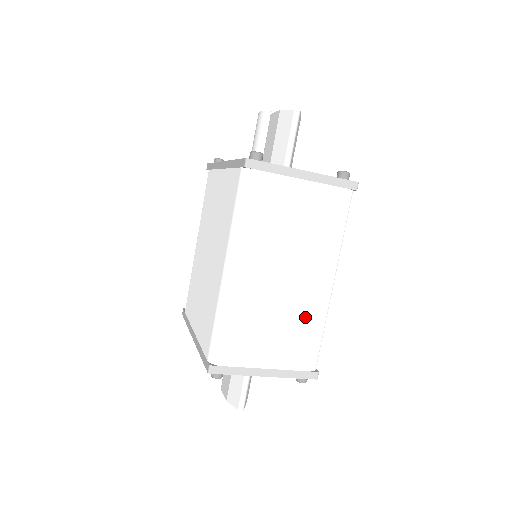
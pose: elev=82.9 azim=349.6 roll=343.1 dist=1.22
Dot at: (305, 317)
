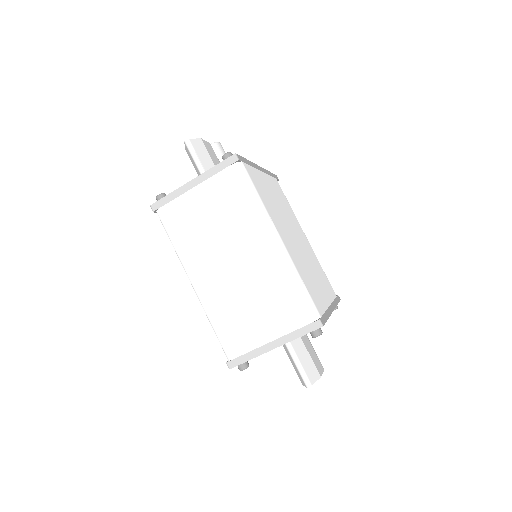
Dot at: (271, 282)
